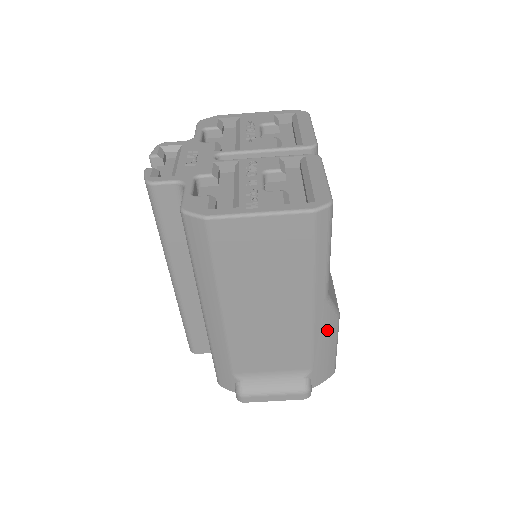
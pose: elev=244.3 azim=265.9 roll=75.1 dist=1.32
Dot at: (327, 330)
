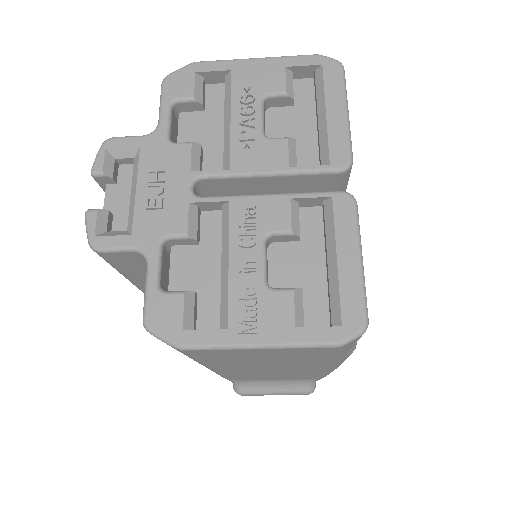
Dot at: (339, 363)
